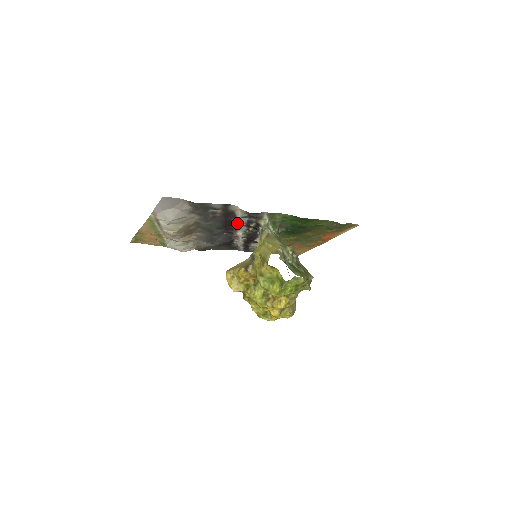
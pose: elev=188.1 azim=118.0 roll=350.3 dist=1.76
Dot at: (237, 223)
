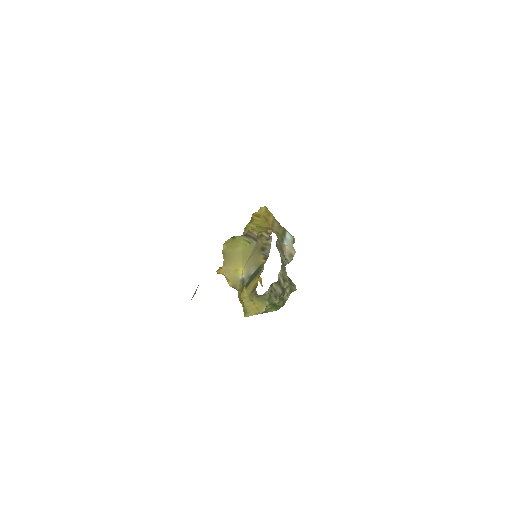
Dot at: occluded
